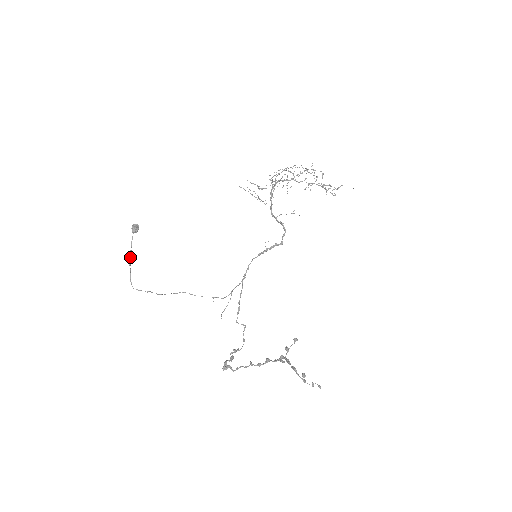
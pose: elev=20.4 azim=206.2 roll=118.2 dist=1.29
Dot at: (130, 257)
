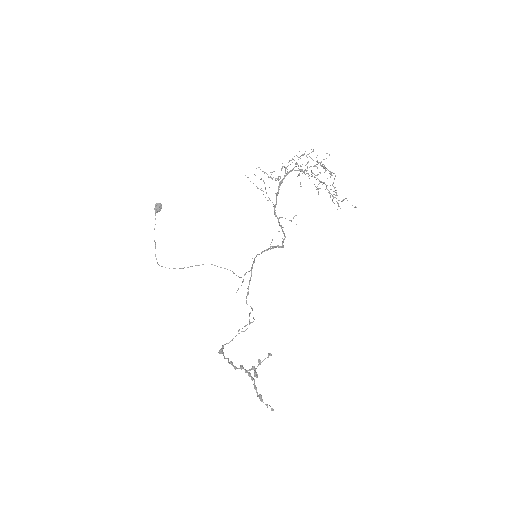
Dot at: occluded
